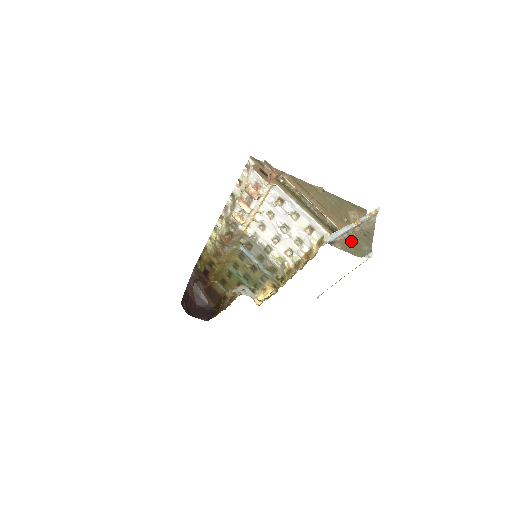
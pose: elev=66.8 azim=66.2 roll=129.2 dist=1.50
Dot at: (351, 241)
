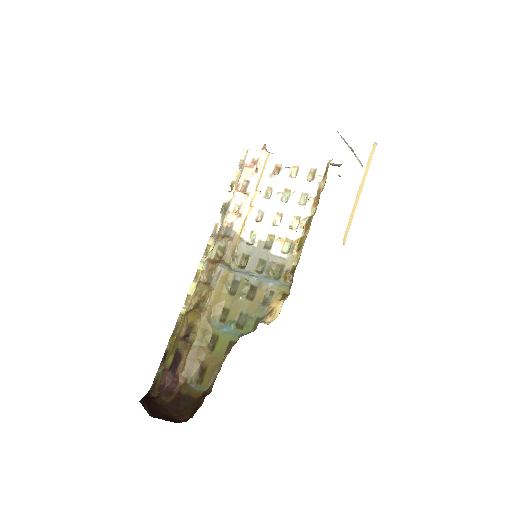
Dot at: occluded
